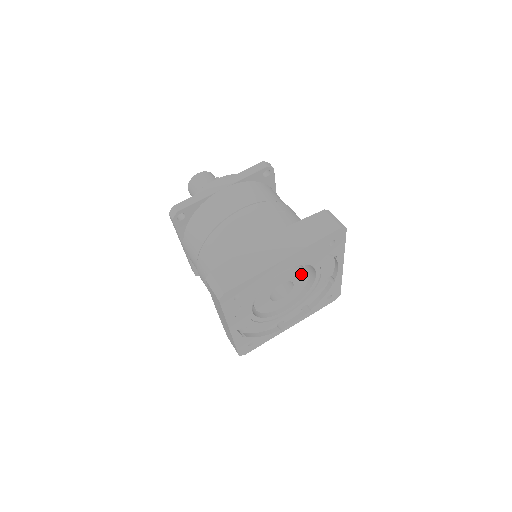
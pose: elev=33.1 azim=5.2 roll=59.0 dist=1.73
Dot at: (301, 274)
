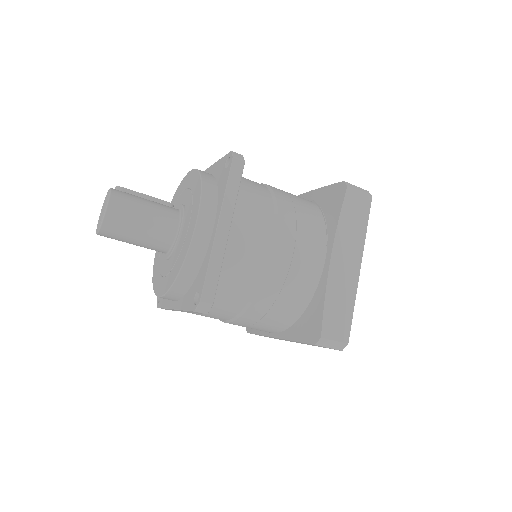
Dot at: occluded
